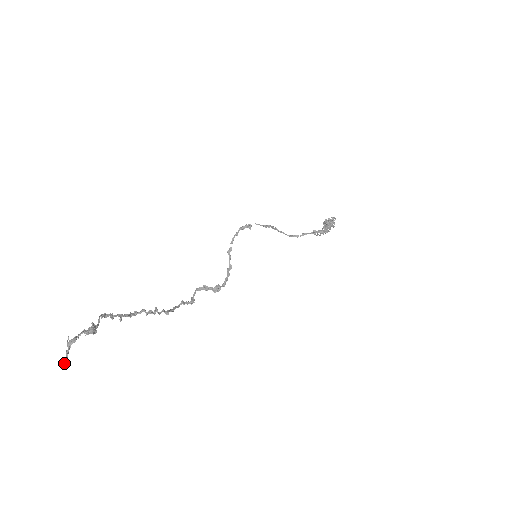
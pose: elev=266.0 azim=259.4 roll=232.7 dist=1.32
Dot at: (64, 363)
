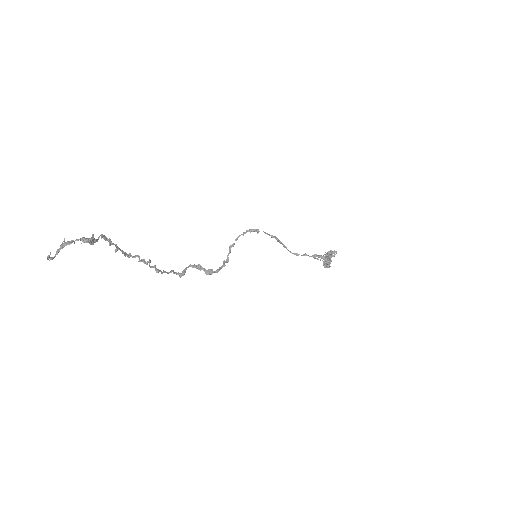
Dot at: (51, 259)
